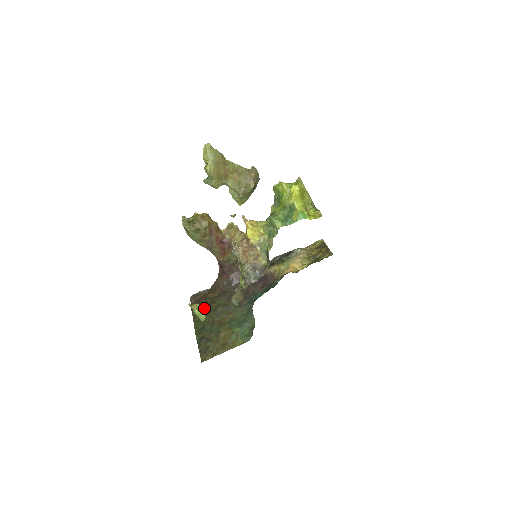
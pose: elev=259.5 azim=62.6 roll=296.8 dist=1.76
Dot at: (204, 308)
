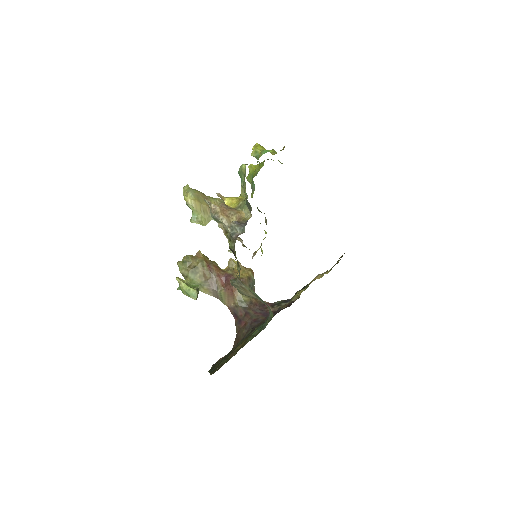
Dot at: (194, 286)
